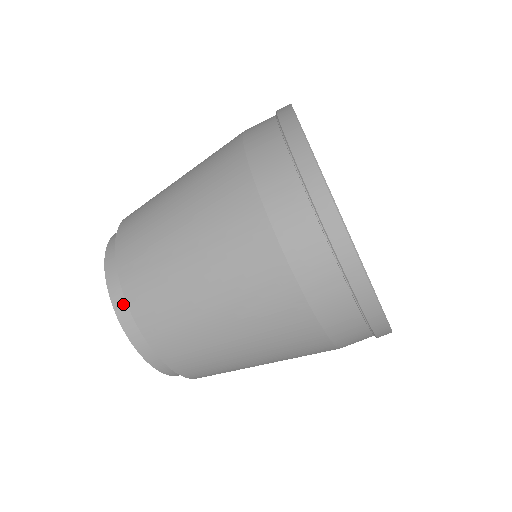
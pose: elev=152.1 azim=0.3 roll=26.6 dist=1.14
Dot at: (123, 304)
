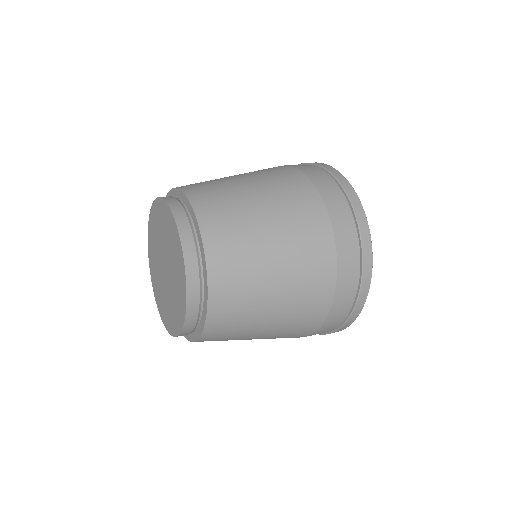
Dot at: (196, 292)
